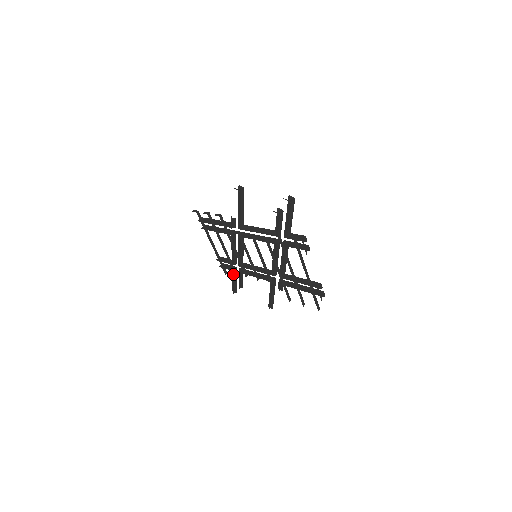
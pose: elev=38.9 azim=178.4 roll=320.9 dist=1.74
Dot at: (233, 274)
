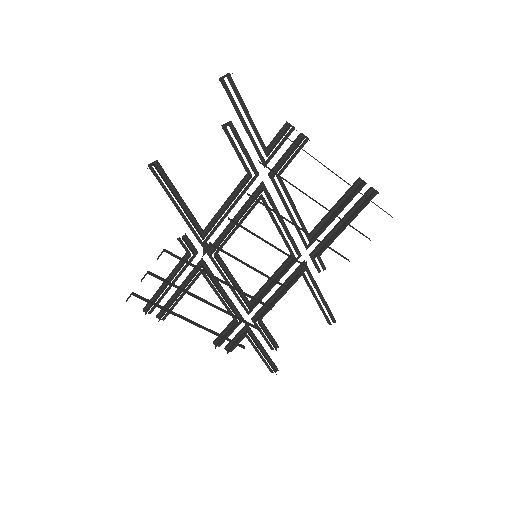
Dot at: occluded
